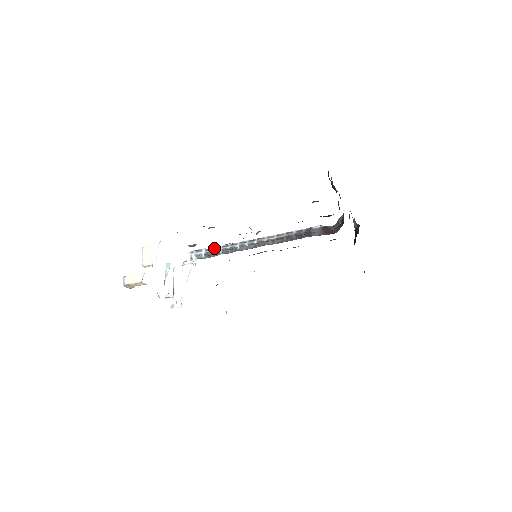
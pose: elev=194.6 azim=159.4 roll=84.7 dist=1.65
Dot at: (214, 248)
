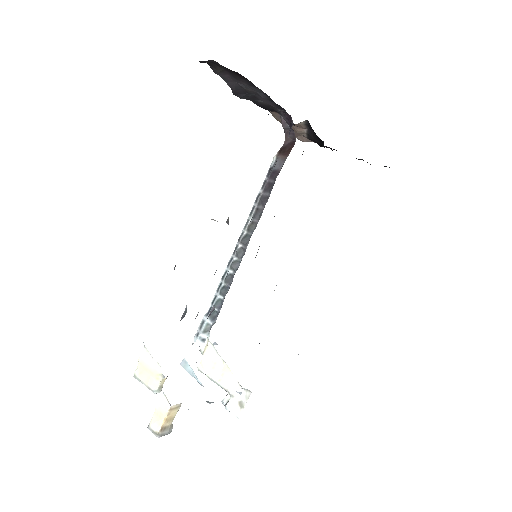
Dot at: (212, 303)
